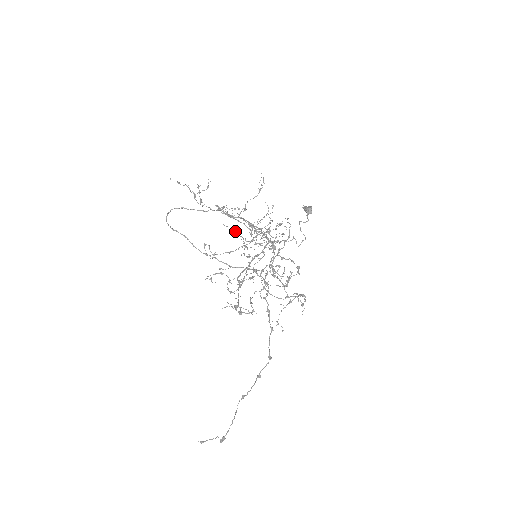
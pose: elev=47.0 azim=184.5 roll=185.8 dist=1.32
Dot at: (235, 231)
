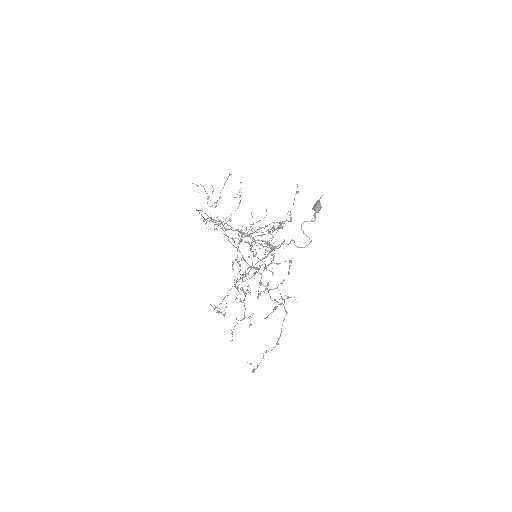
Dot at: (294, 199)
